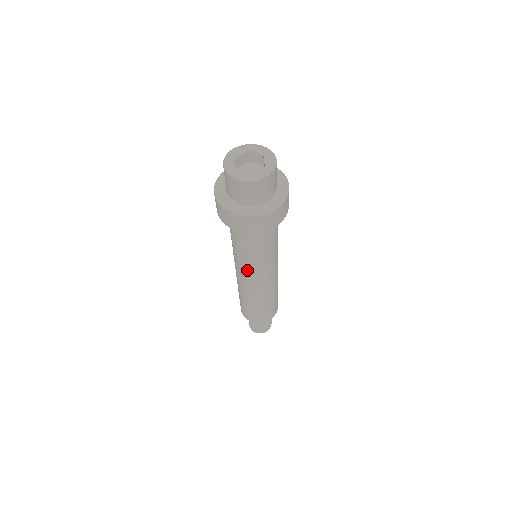
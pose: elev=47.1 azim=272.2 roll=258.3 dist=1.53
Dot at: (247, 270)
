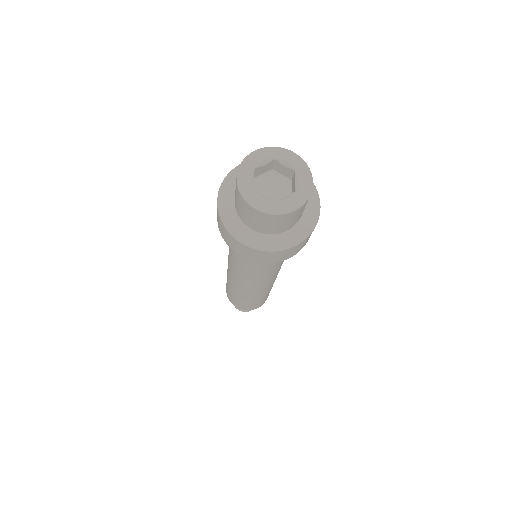
Dot at: (244, 277)
